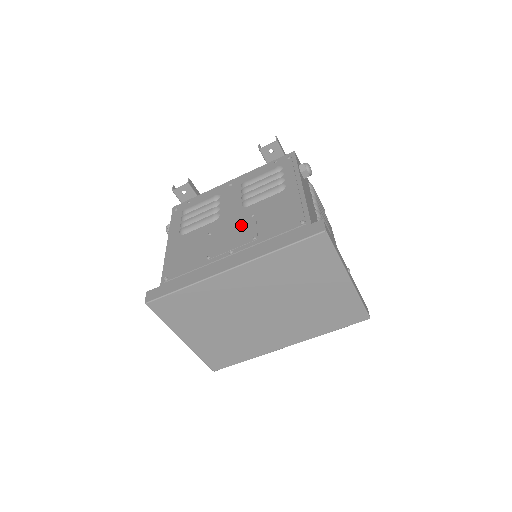
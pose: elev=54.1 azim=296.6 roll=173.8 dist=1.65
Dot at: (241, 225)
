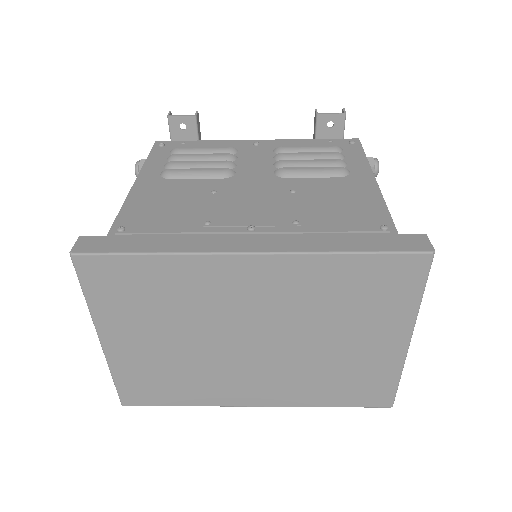
Dot at: (272, 197)
